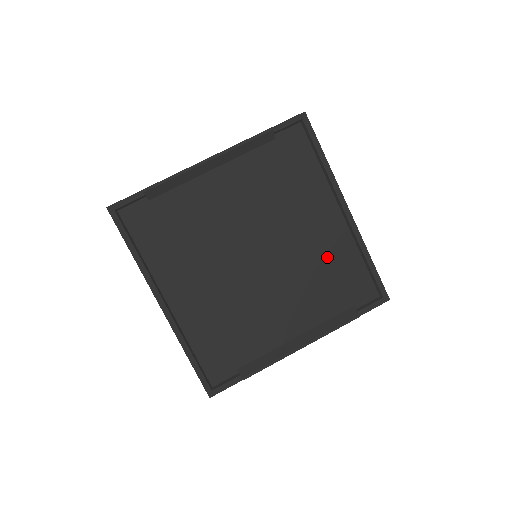
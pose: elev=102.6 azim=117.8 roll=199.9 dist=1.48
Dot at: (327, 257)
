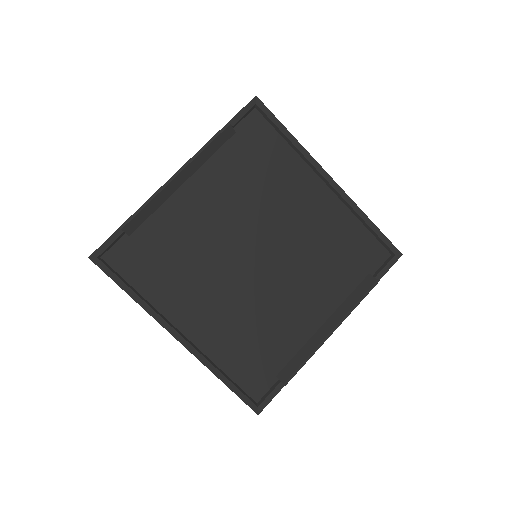
Dot at: (326, 233)
